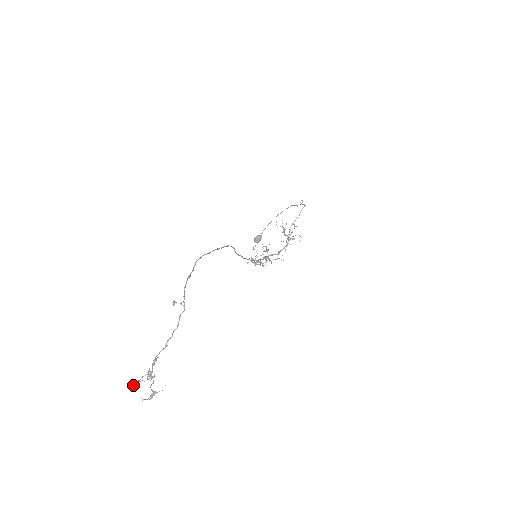
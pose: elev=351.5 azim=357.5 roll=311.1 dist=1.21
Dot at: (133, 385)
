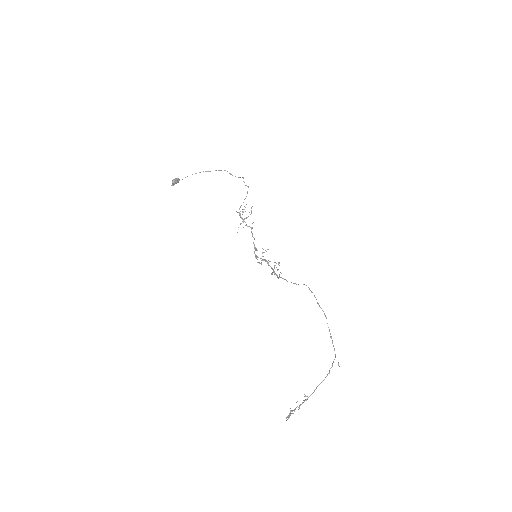
Dot at: (289, 415)
